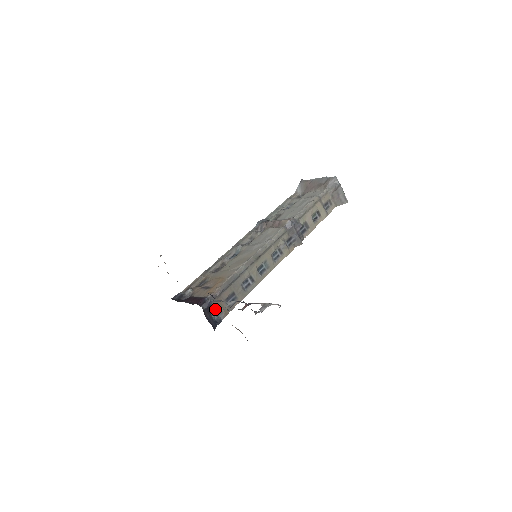
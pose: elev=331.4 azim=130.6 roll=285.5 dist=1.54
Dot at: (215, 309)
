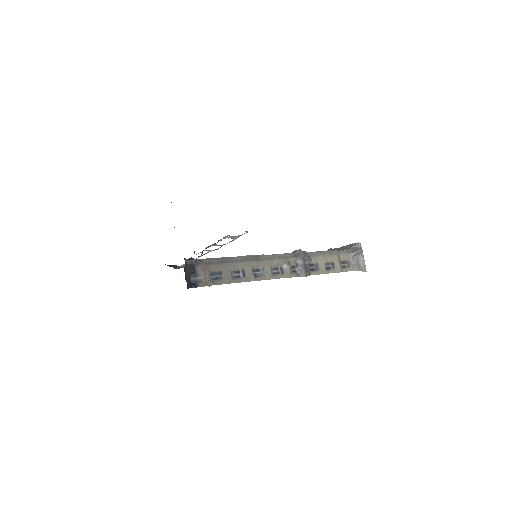
Dot at: (197, 274)
